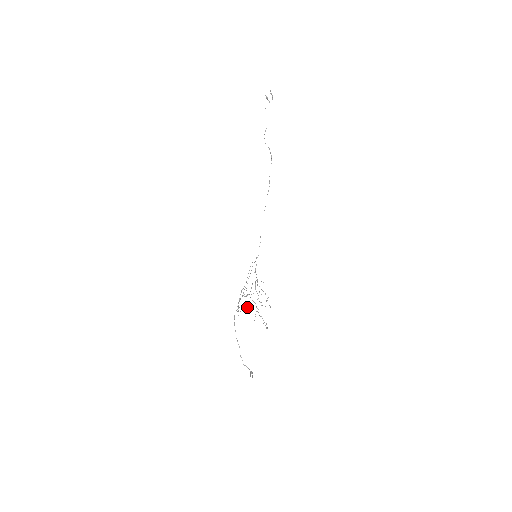
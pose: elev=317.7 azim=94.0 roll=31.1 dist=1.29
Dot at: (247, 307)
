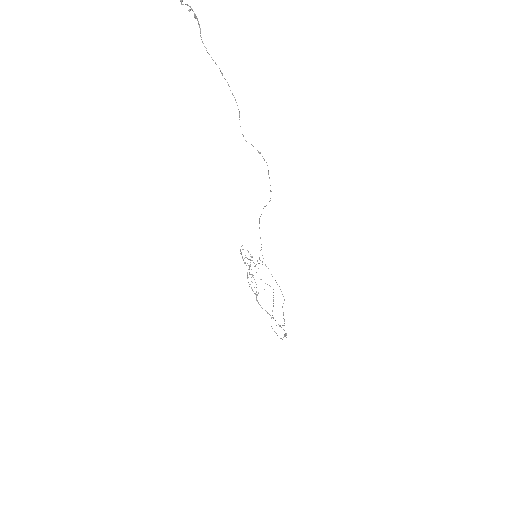
Dot at: occluded
